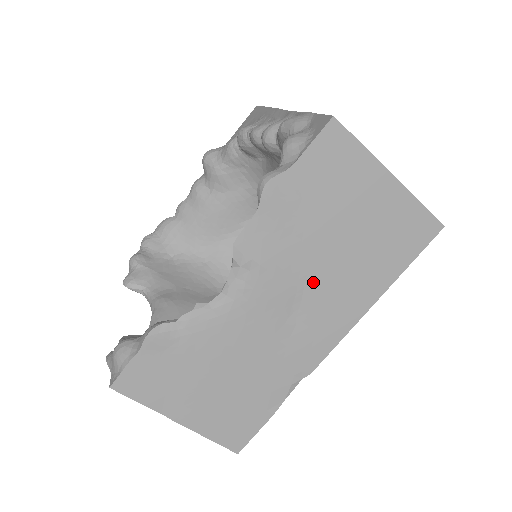
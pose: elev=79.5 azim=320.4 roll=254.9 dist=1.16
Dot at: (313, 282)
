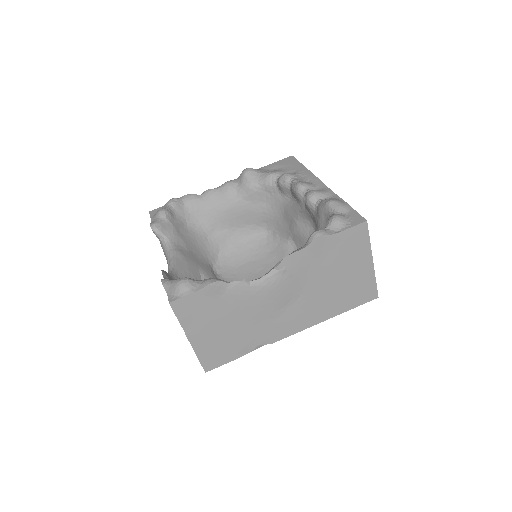
Dot at: (306, 296)
